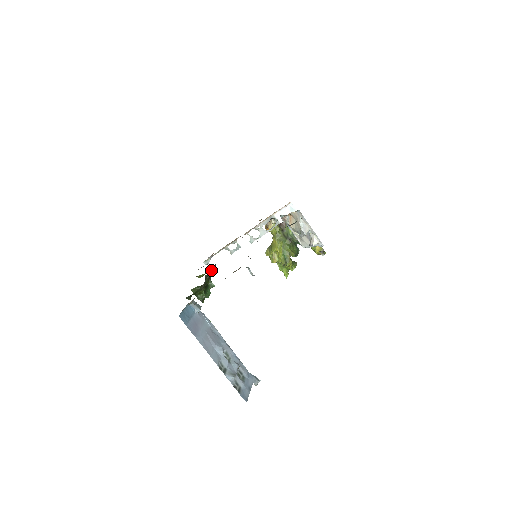
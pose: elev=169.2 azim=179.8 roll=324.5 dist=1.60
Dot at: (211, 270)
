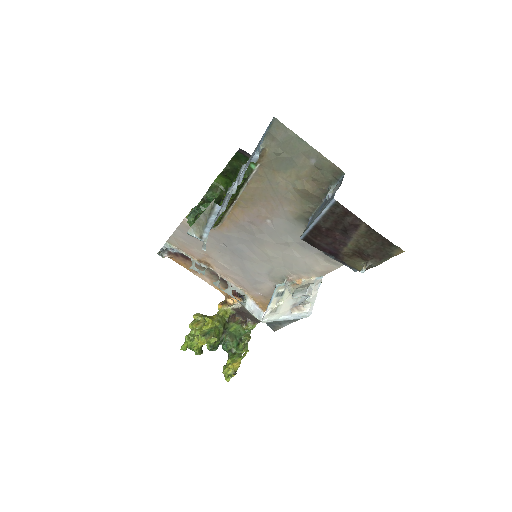
Dot at: (231, 207)
